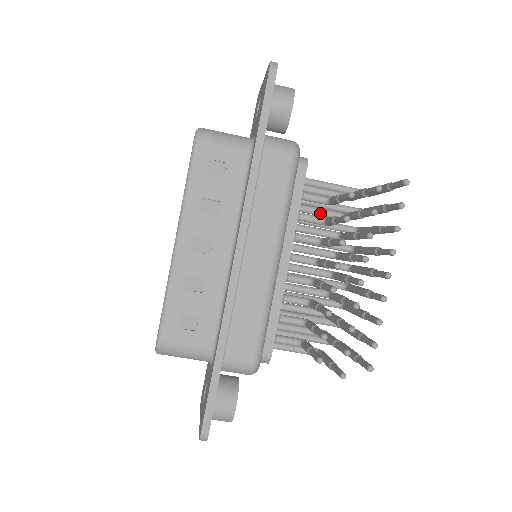
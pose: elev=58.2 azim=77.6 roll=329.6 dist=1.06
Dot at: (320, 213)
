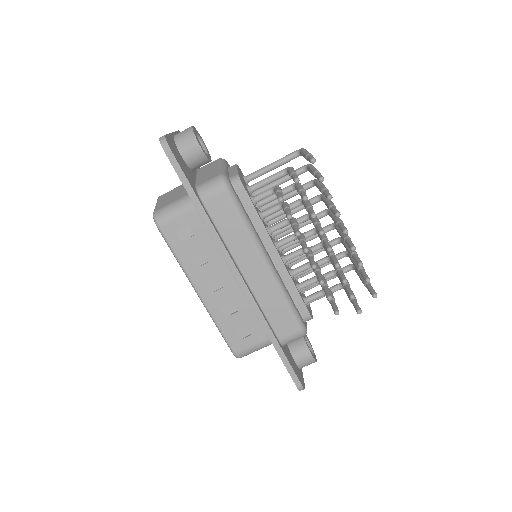
Dot at: occluded
